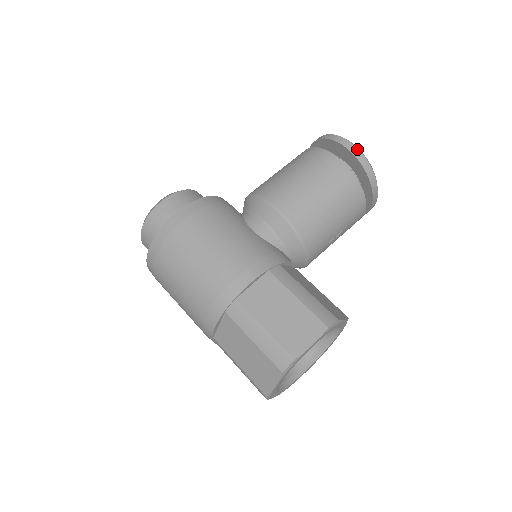
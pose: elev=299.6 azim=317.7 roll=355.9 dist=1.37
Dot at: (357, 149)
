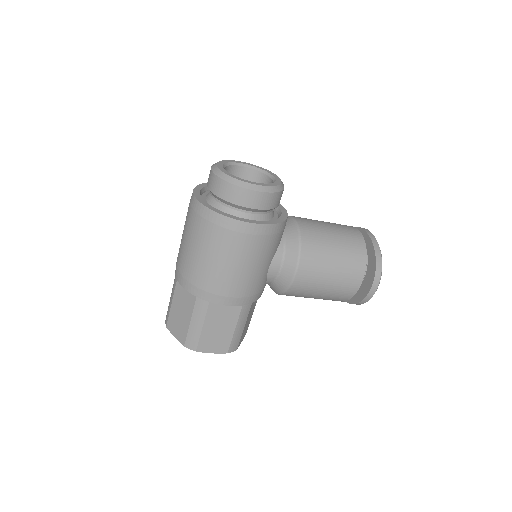
Dot at: (372, 296)
